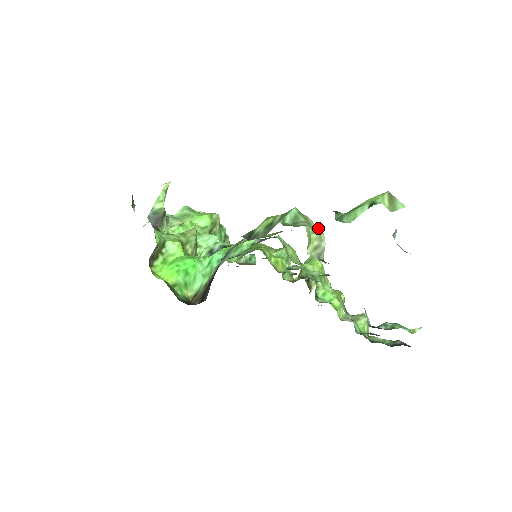
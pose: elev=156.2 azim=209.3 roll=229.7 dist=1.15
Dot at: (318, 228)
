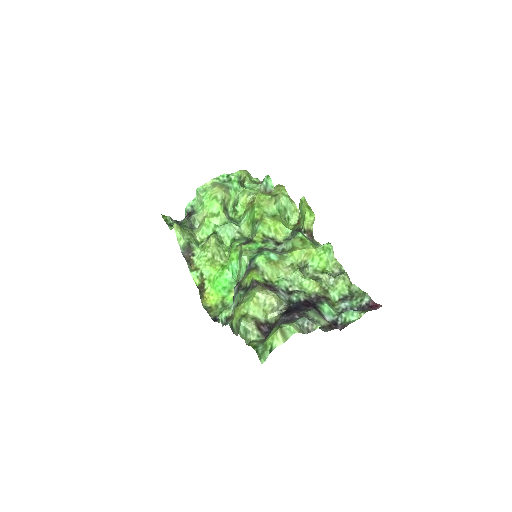
Dot at: (267, 296)
